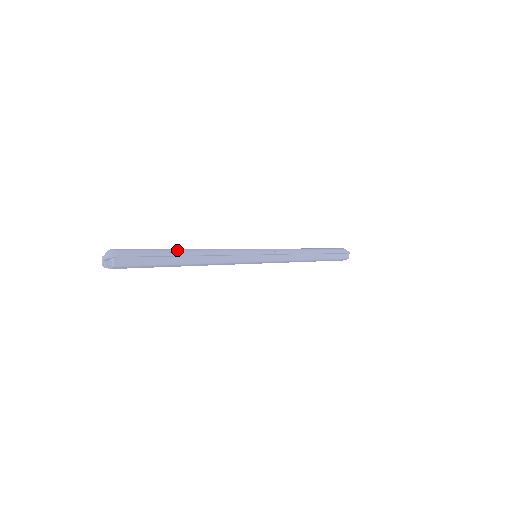
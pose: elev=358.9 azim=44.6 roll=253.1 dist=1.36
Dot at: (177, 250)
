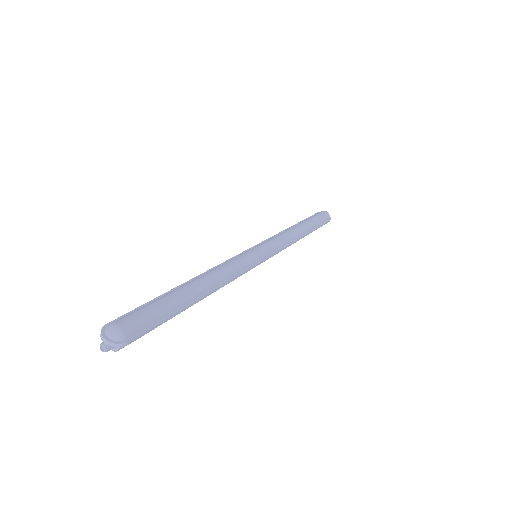
Dot at: (190, 297)
